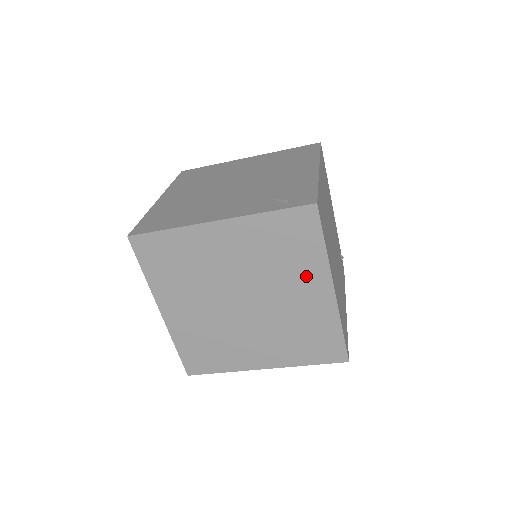
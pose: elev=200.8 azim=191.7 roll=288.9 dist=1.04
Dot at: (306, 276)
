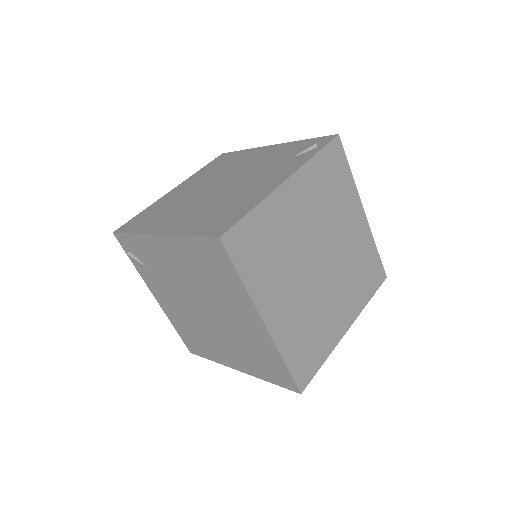
Dot at: (348, 207)
